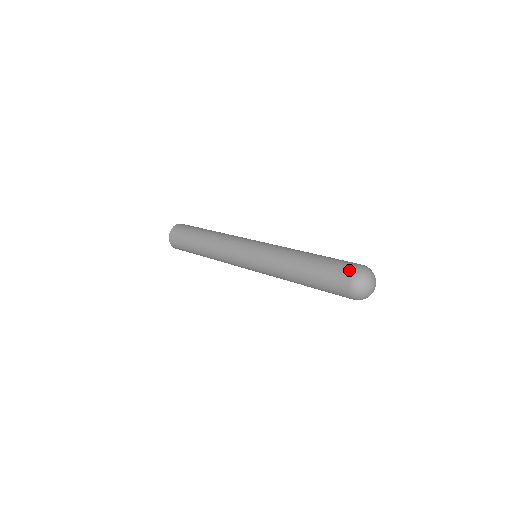
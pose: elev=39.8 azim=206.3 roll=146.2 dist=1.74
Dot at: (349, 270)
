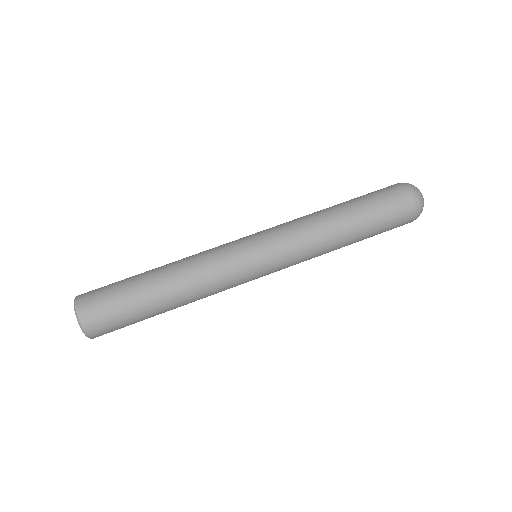
Dot at: (405, 195)
